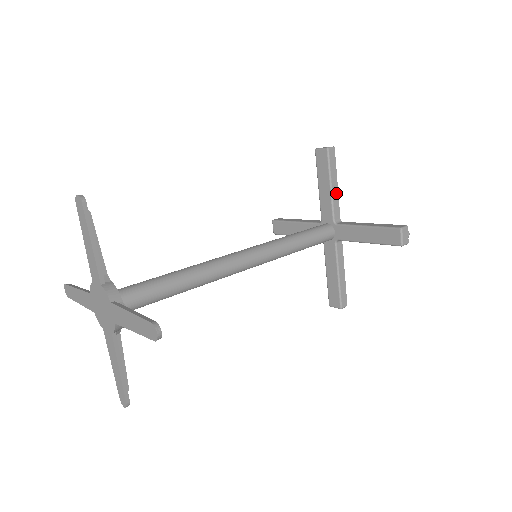
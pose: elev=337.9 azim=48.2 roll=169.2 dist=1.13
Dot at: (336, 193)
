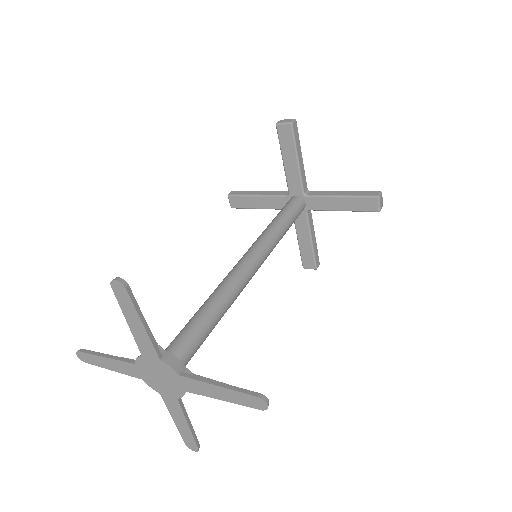
Dot at: (302, 165)
